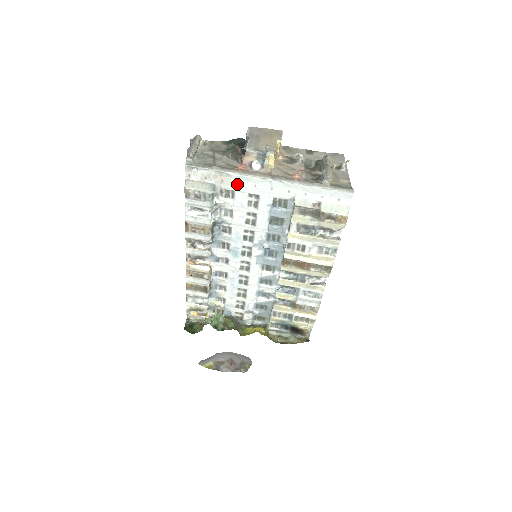
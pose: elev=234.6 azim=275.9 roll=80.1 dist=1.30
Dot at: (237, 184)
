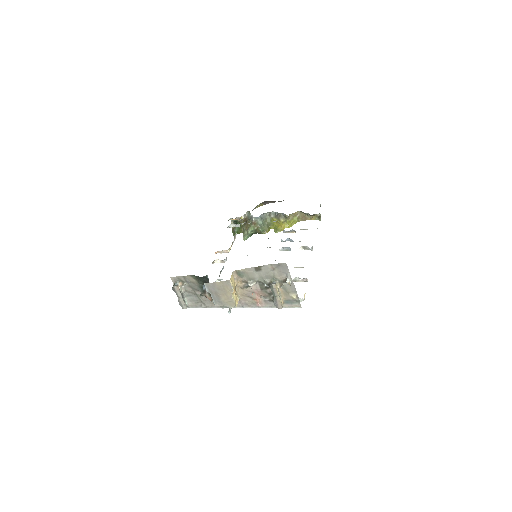
Dot at: occluded
